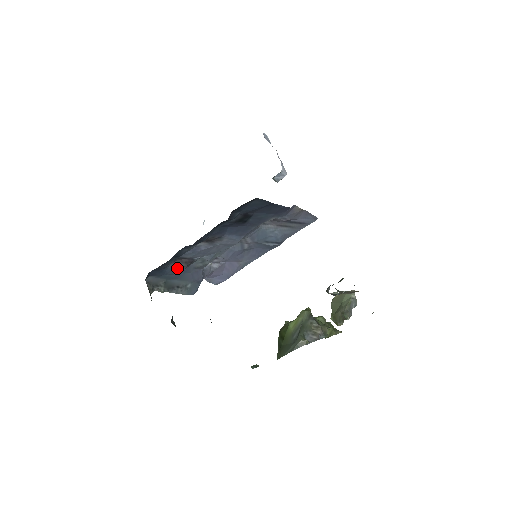
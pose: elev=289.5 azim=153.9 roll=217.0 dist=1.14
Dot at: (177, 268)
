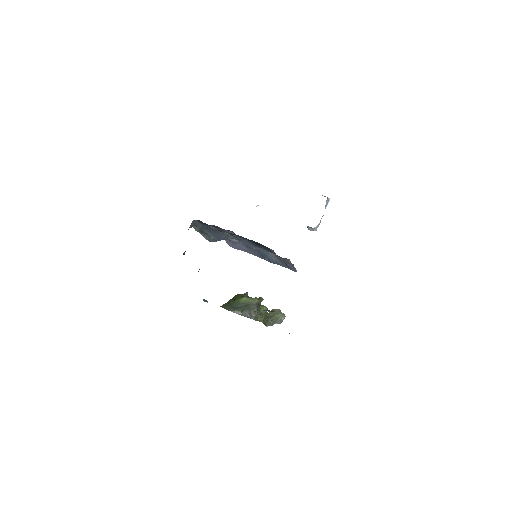
Dot at: (212, 228)
